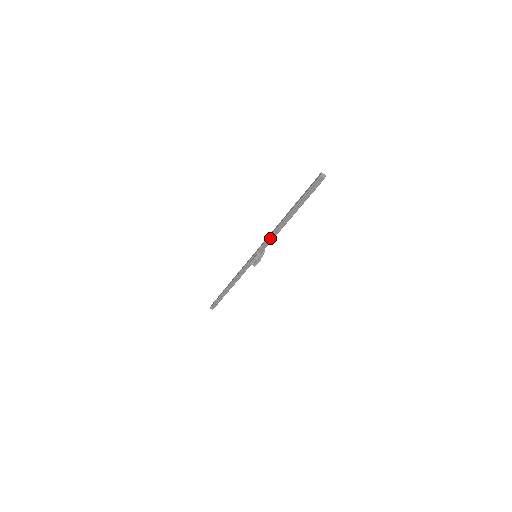
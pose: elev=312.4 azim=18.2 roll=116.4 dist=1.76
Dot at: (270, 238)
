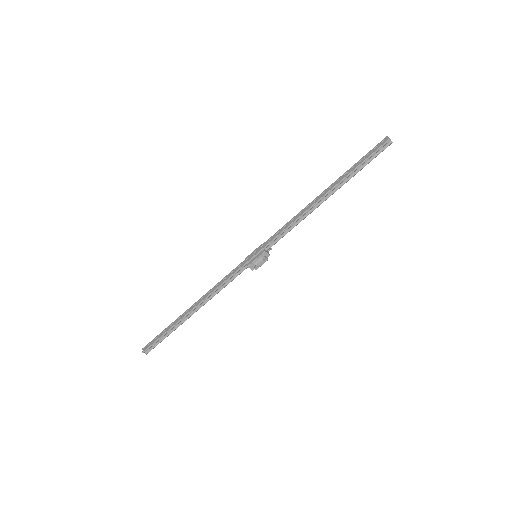
Dot at: (290, 226)
